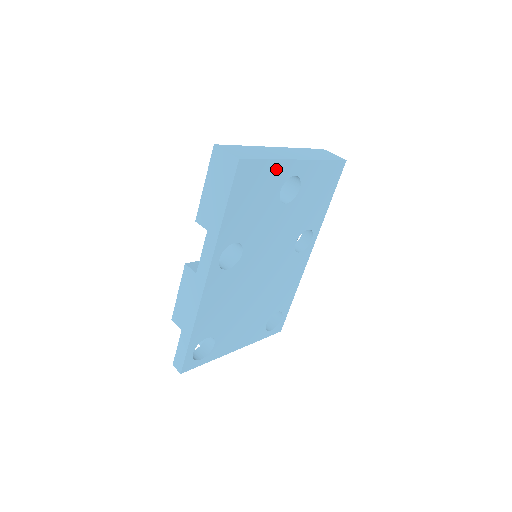
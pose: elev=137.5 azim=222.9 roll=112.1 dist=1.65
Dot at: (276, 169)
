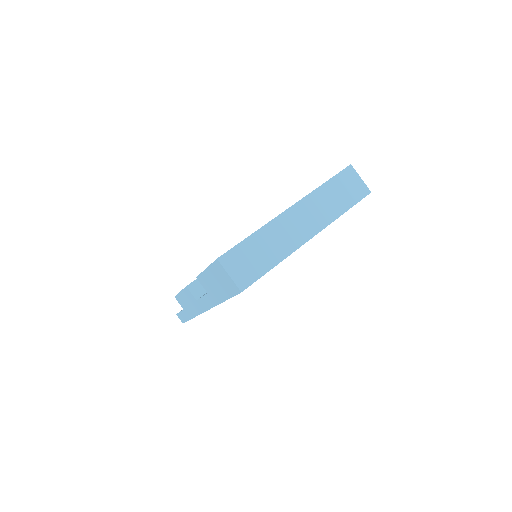
Dot at: occluded
